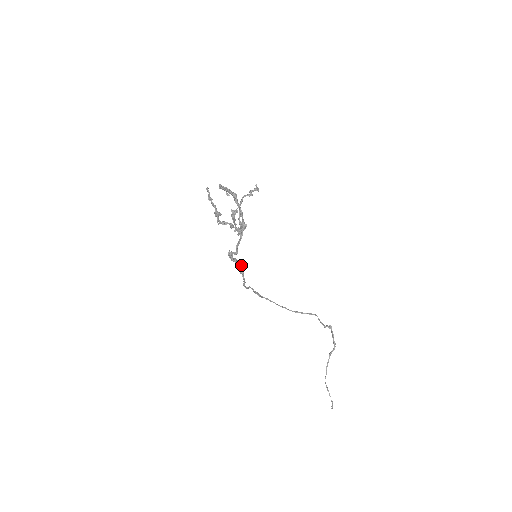
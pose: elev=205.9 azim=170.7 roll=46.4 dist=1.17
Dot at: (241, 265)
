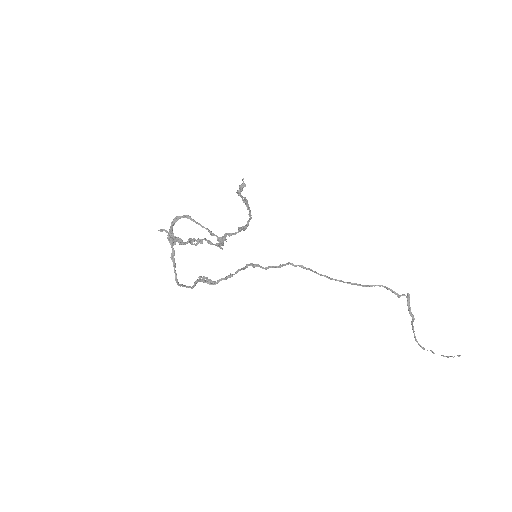
Dot at: occluded
